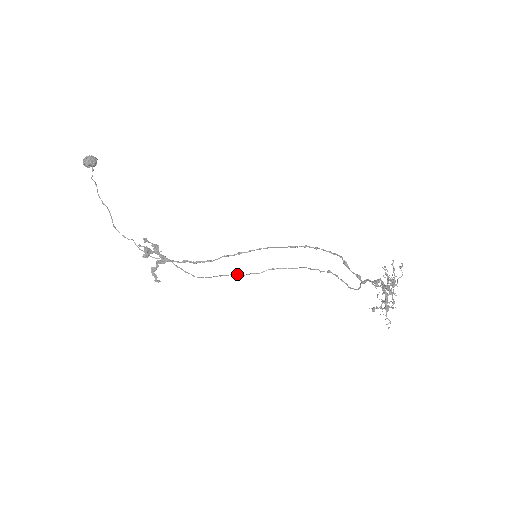
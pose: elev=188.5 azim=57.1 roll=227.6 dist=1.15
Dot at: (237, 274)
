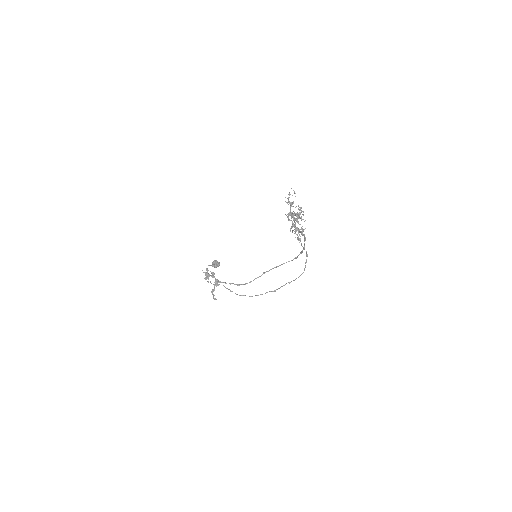
Dot at: (267, 292)
